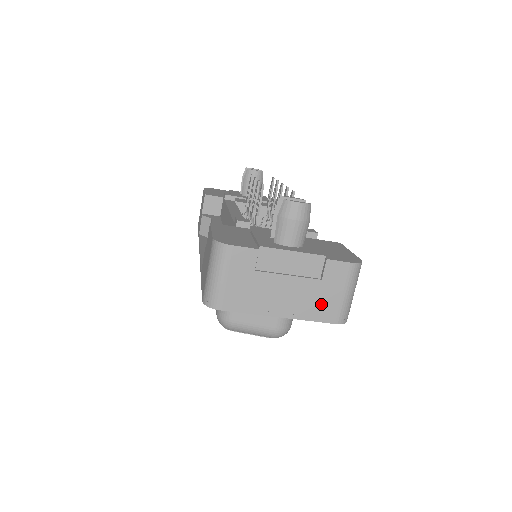
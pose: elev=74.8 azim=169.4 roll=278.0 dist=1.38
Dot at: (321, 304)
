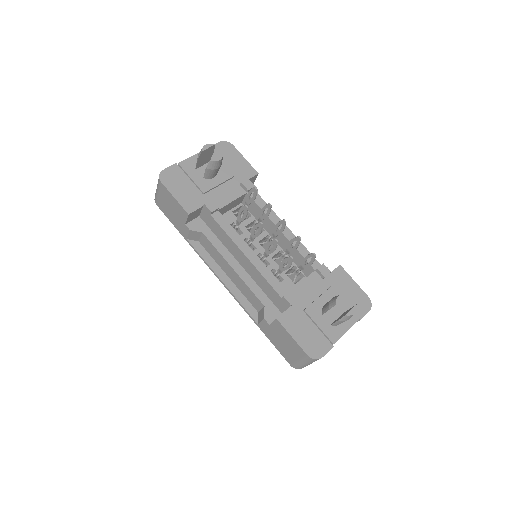
Dot at: occluded
